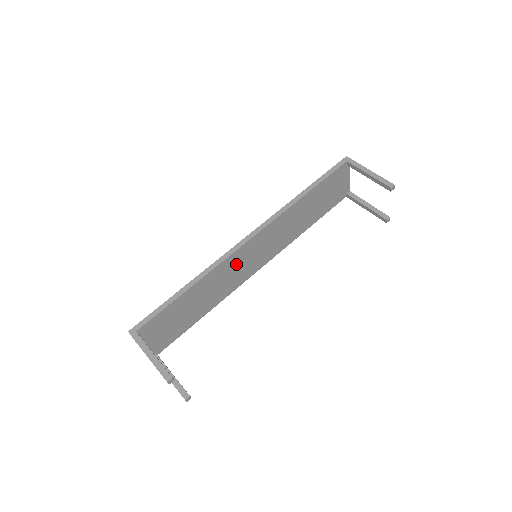
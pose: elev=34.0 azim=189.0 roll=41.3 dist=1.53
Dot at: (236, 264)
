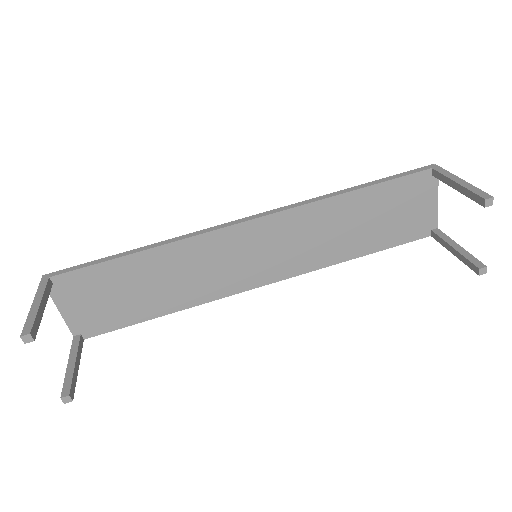
Dot at: (221, 253)
